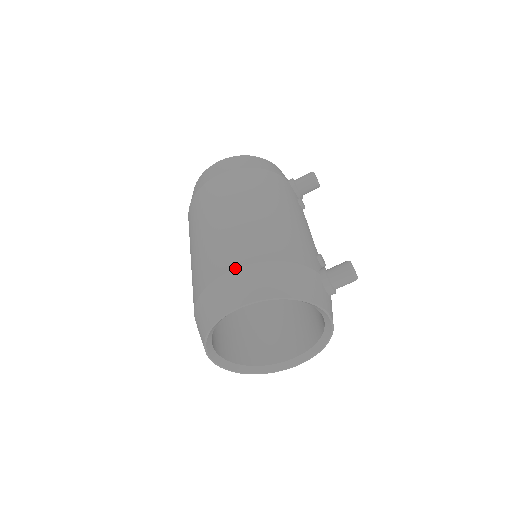
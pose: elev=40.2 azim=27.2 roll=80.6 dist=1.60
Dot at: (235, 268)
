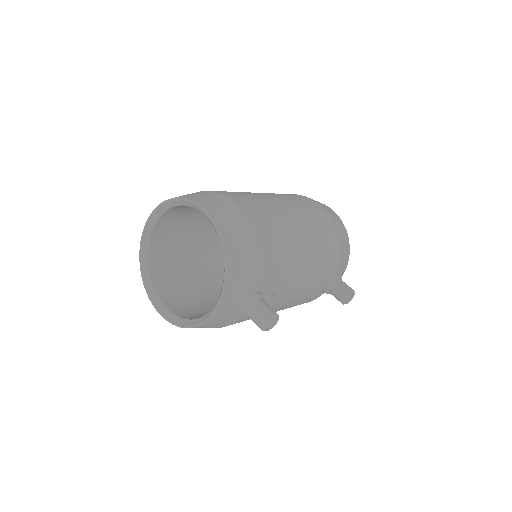
Dot at: (238, 204)
